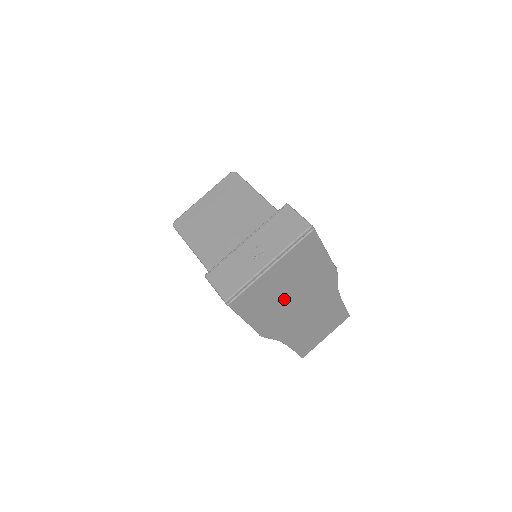
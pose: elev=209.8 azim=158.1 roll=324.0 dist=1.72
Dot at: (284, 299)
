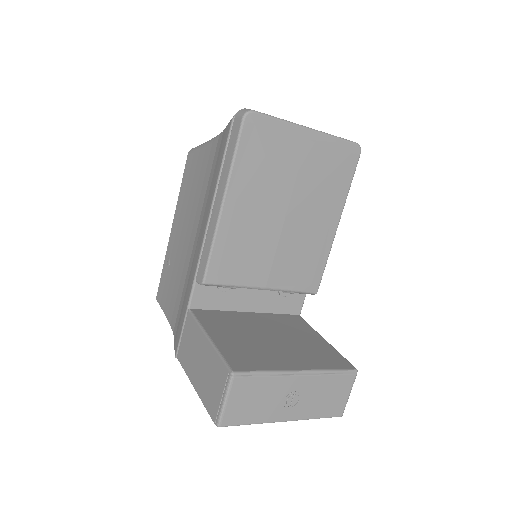
Dot at: occluded
